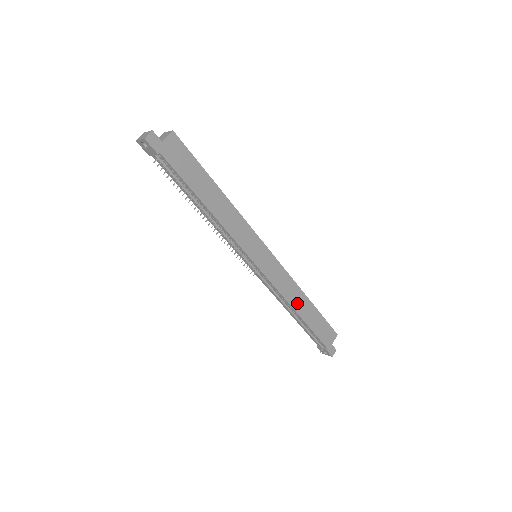
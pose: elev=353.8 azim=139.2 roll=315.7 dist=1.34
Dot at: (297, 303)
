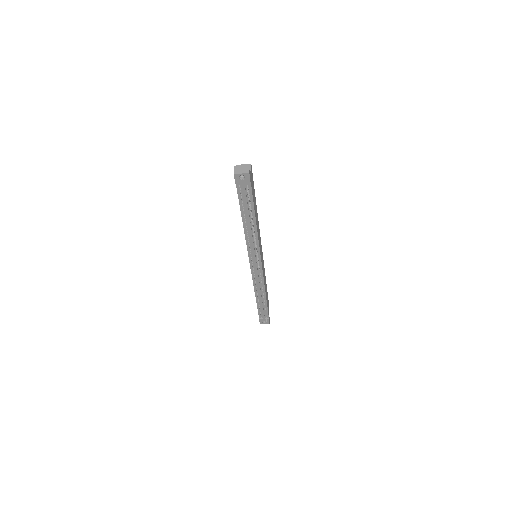
Dot at: (265, 287)
